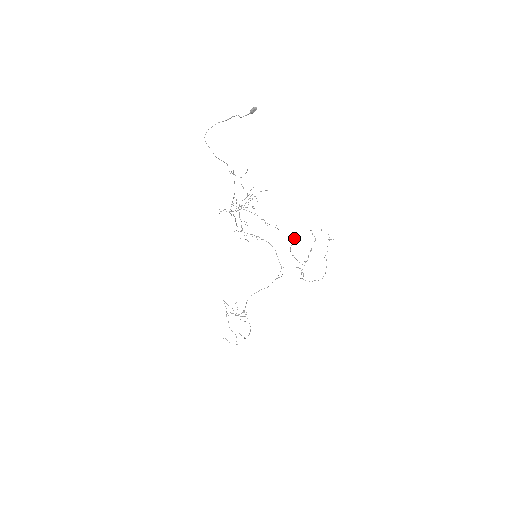
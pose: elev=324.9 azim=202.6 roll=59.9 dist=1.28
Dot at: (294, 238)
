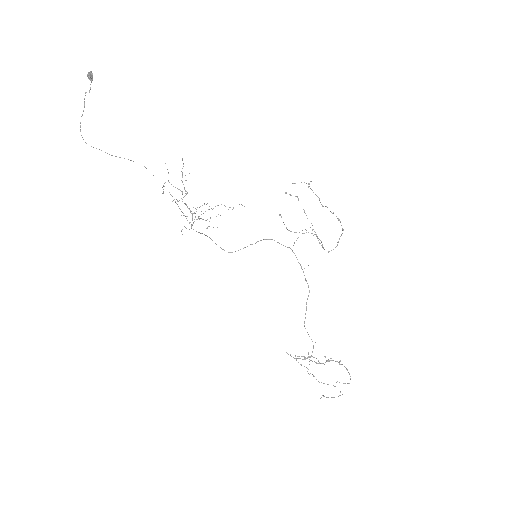
Dot at: (279, 214)
